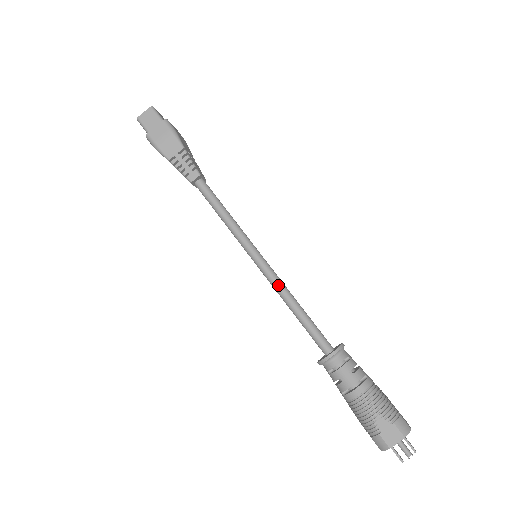
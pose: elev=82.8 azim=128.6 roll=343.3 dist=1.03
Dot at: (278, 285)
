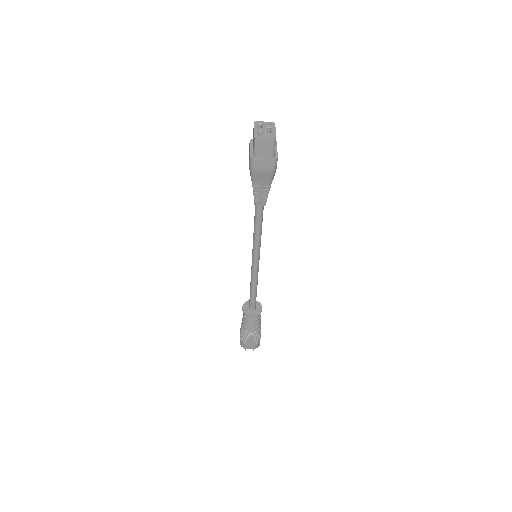
Dot at: (255, 277)
